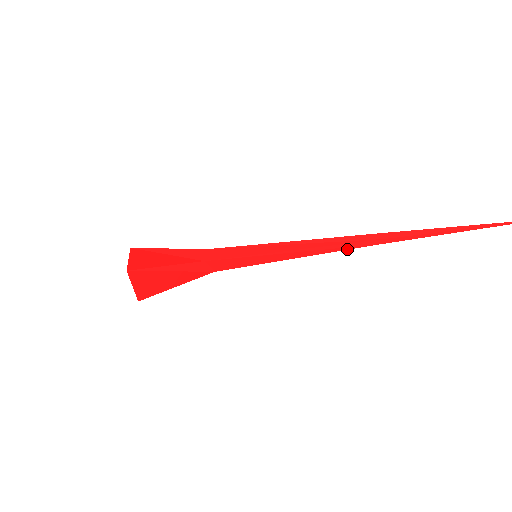
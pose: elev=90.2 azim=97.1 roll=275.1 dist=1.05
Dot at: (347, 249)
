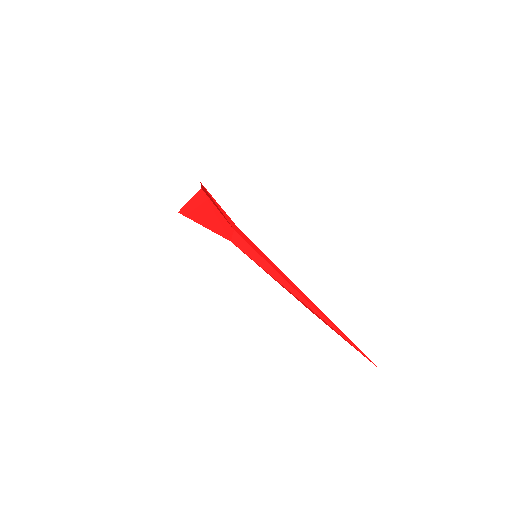
Dot at: (298, 298)
